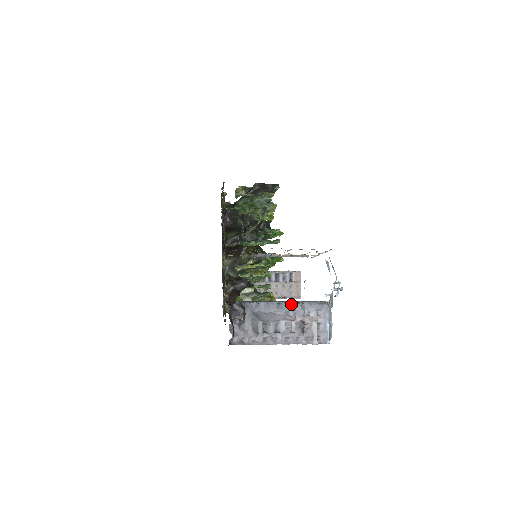
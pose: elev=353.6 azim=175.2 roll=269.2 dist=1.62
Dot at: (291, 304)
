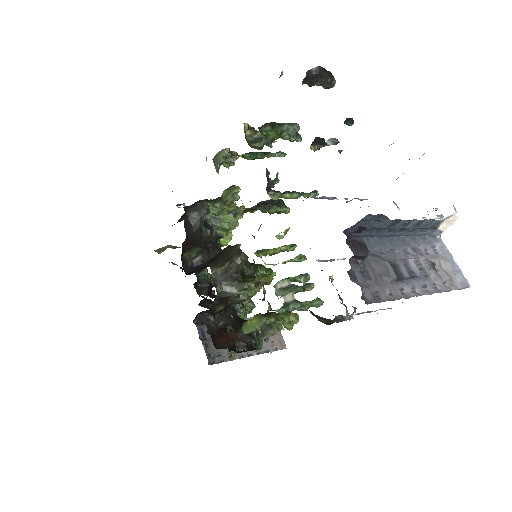
Dot at: (420, 222)
